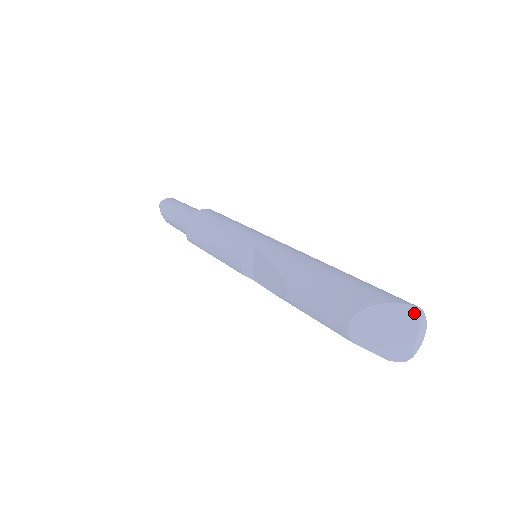
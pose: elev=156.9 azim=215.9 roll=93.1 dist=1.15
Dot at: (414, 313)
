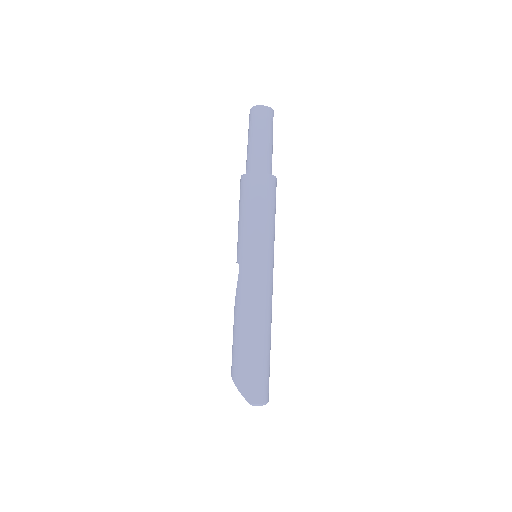
Dot at: (250, 403)
